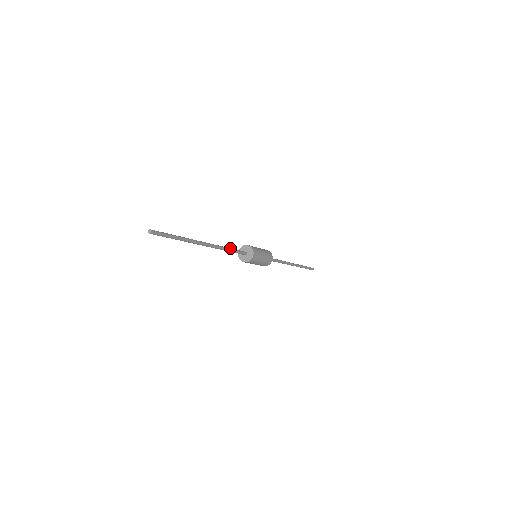
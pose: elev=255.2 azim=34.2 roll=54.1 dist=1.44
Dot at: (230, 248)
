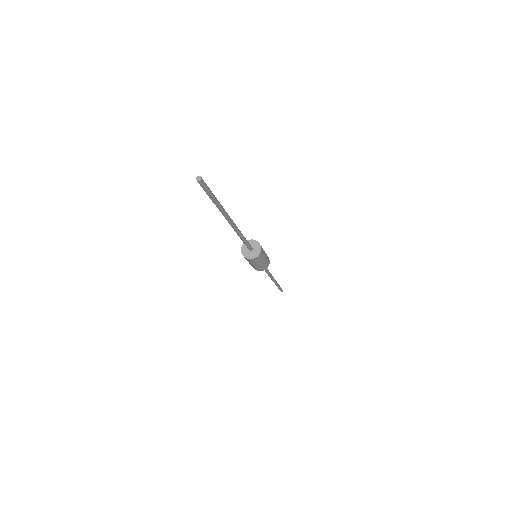
Dot at: (243, 236)
